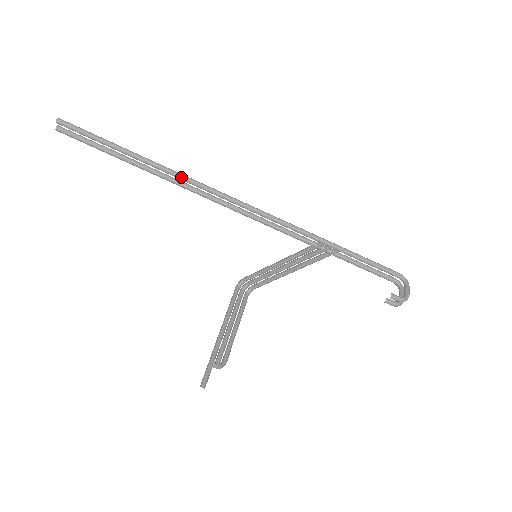
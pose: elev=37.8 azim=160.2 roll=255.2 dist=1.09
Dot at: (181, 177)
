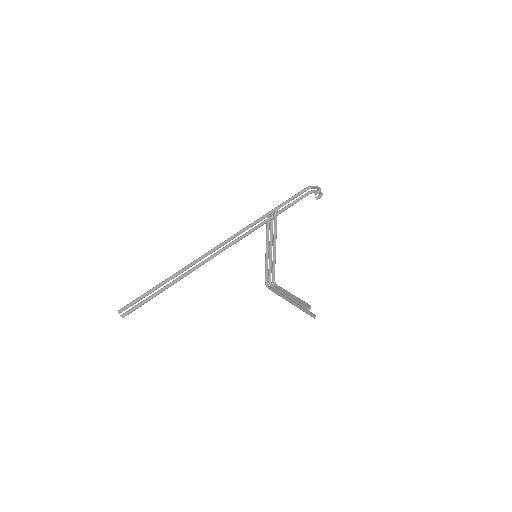
Dot at: (190, 265)
